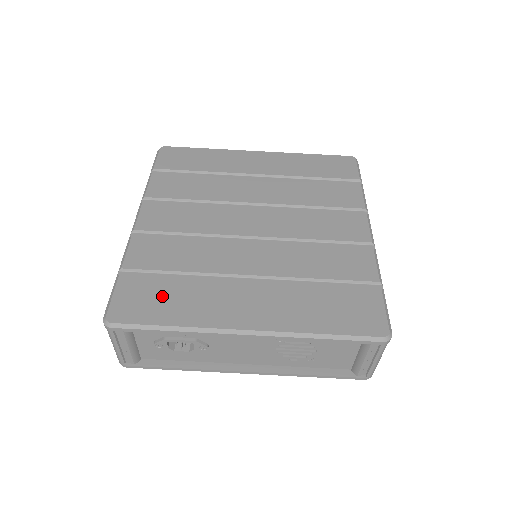
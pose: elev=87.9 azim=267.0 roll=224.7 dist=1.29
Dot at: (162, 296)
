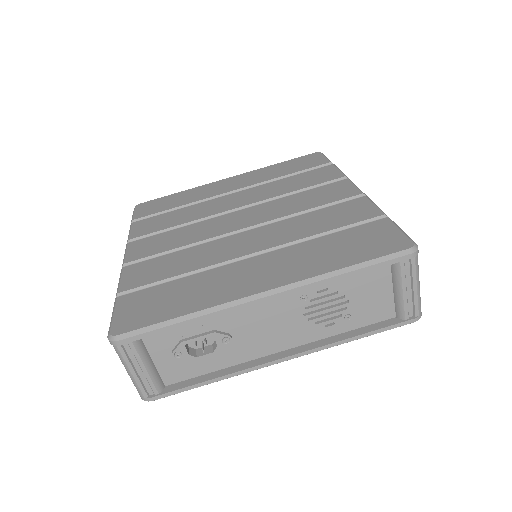
Dot at: (165, 298)
